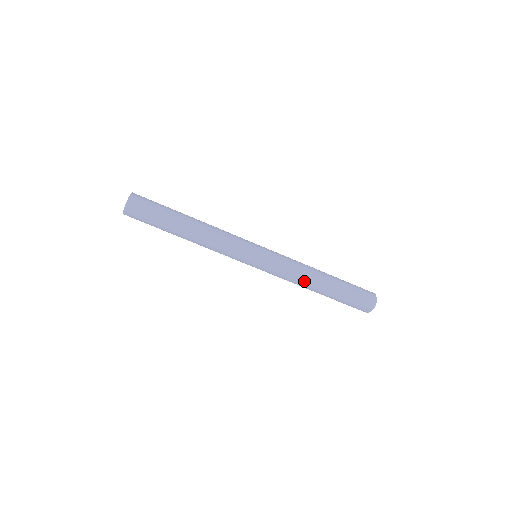
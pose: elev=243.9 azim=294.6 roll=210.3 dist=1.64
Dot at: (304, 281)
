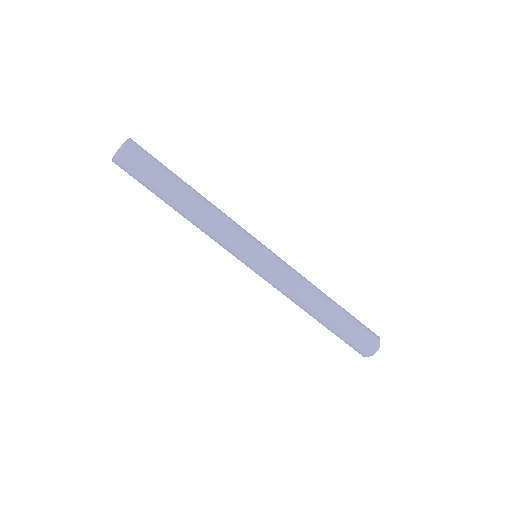
Dot at: (309, 295)
